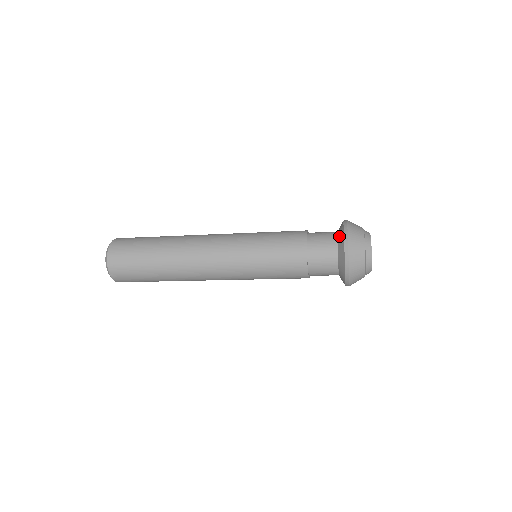
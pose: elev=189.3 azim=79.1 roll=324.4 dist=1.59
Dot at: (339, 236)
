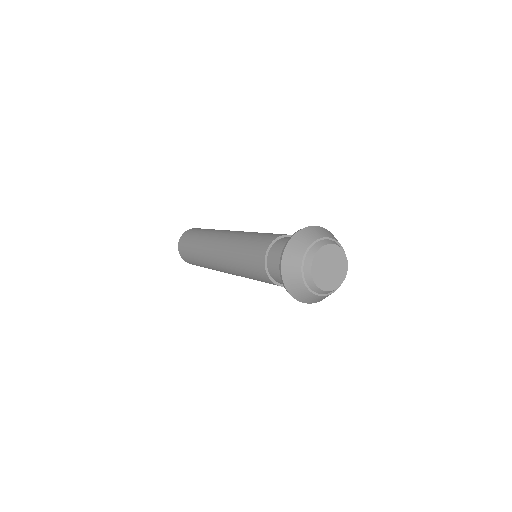
Dot at: occluded
